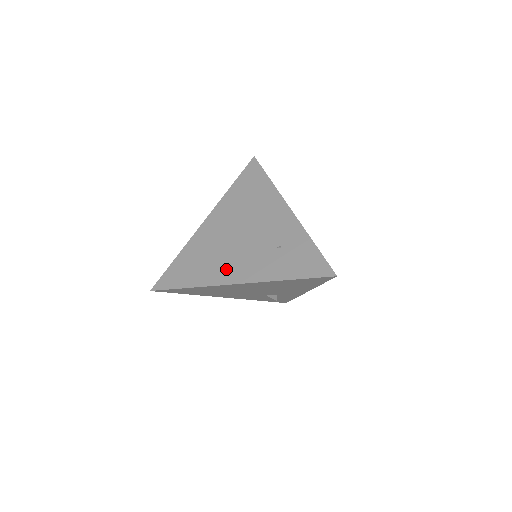
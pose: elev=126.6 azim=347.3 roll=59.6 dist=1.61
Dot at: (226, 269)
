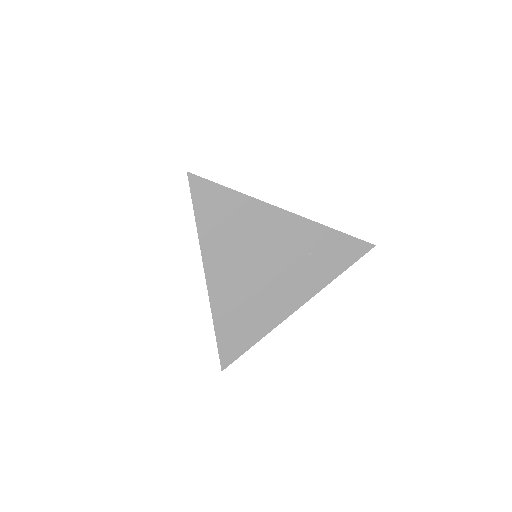
Dot at: (278, 305)
